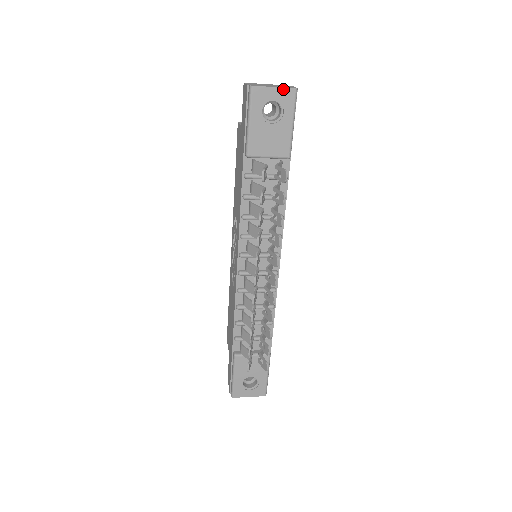
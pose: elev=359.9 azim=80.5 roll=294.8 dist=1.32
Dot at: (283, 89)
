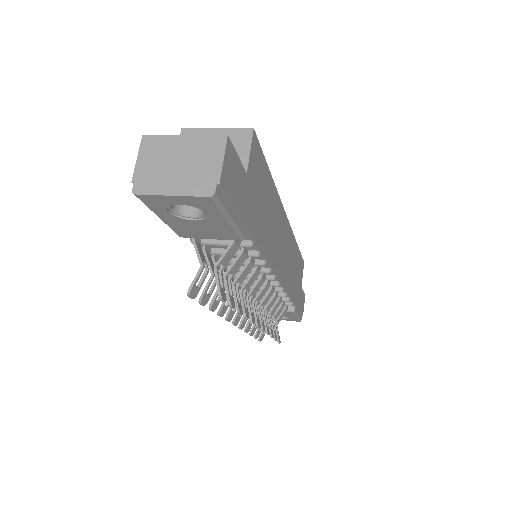
Dot at: (188, 197)
